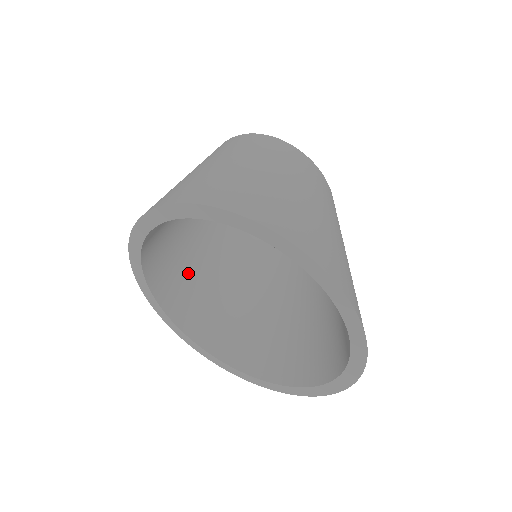
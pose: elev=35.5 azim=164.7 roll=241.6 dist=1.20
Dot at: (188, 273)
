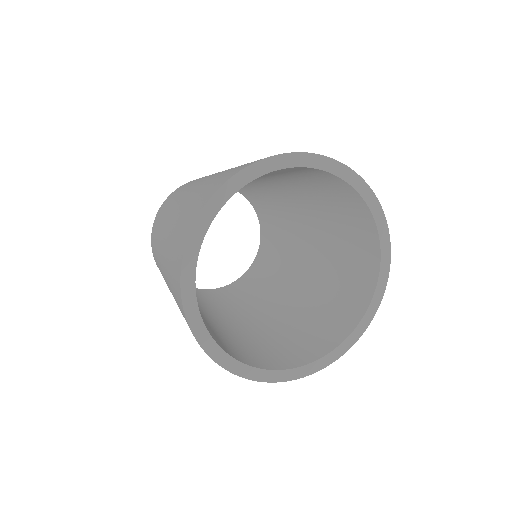
Dot at: occluded
